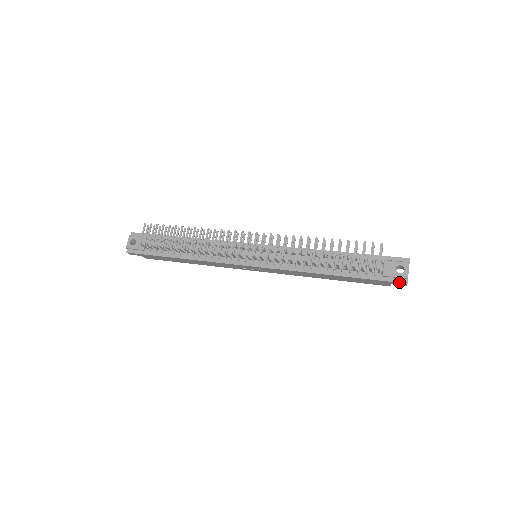
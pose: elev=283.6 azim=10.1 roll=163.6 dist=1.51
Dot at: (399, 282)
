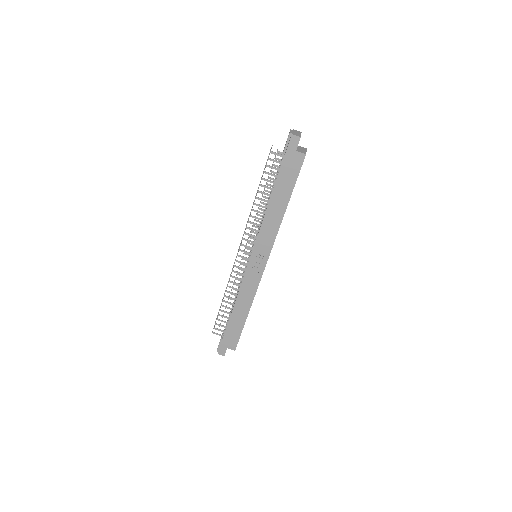
Dot at: (289, 141)
